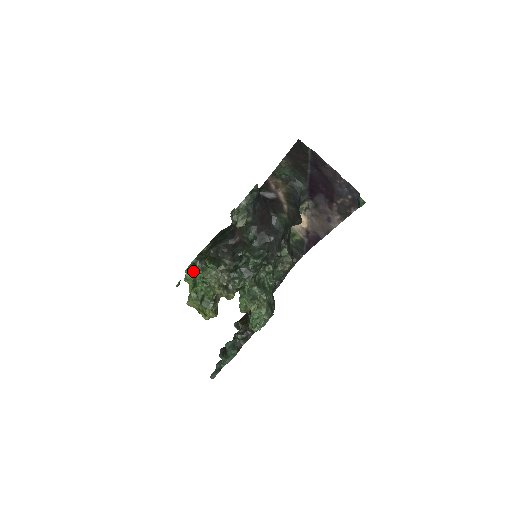
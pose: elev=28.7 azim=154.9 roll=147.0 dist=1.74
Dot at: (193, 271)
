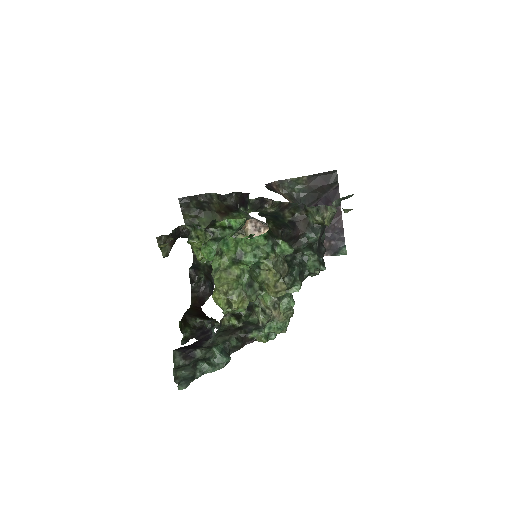
Dot at: (253, 244)
